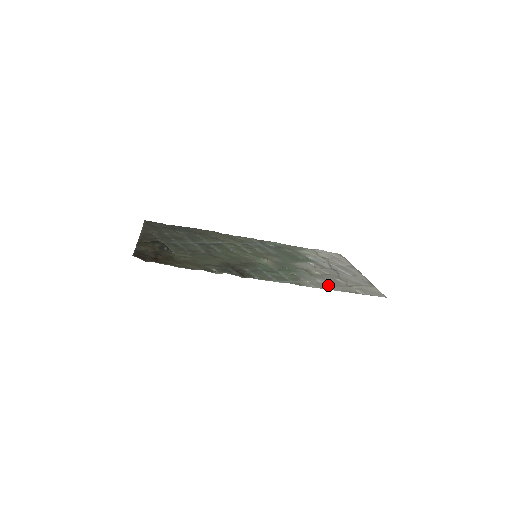
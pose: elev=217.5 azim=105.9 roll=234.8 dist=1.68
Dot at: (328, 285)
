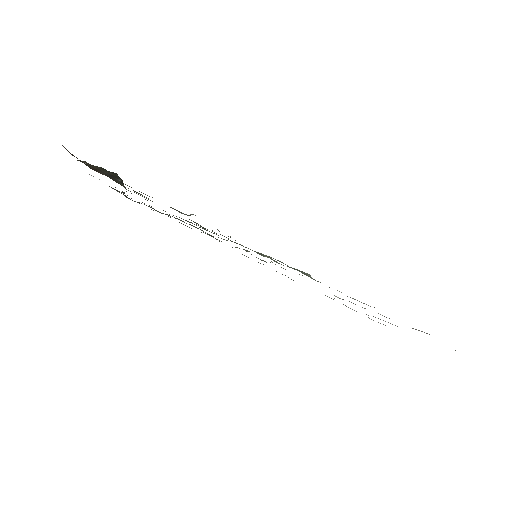
Dot at: (366, 304)
